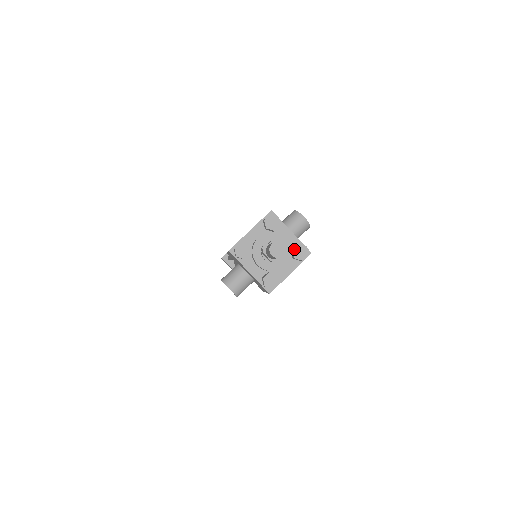
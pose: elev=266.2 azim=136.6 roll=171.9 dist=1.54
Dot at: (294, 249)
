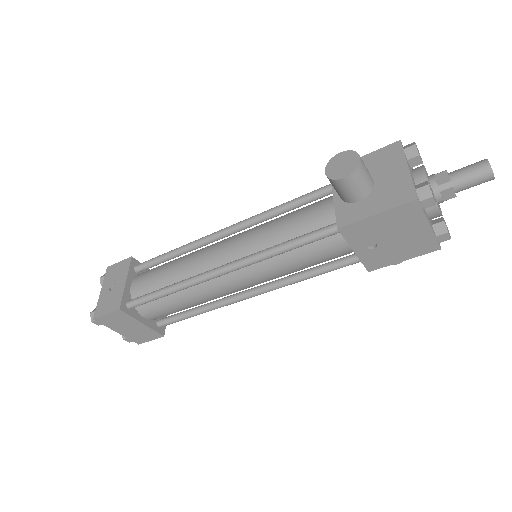
Dot at: occluded
